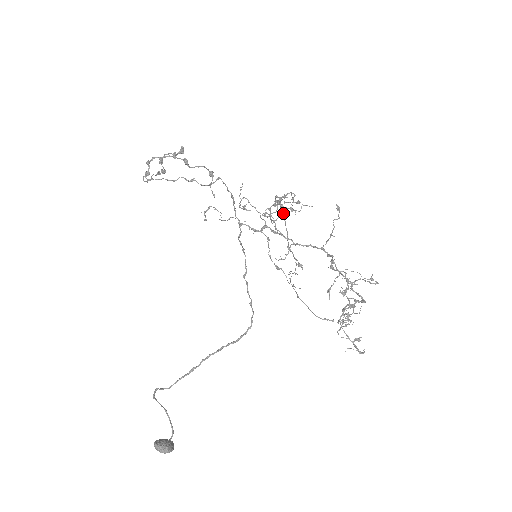
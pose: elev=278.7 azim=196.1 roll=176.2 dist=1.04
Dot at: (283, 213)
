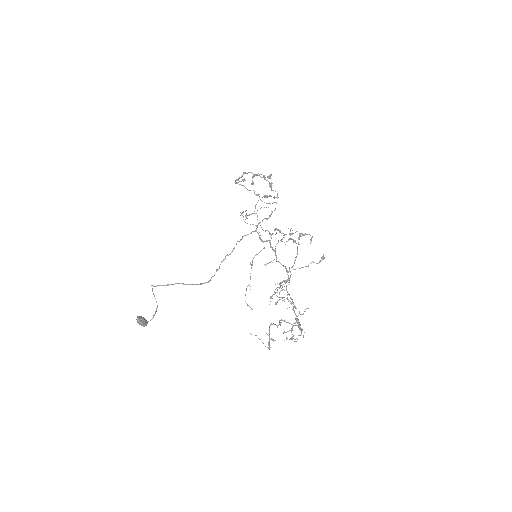
Dot at: occluded
